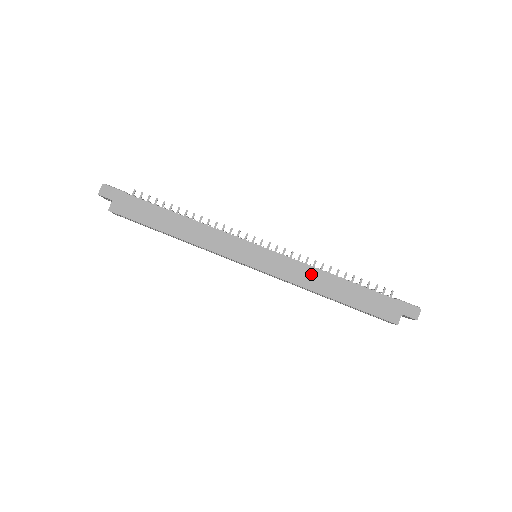
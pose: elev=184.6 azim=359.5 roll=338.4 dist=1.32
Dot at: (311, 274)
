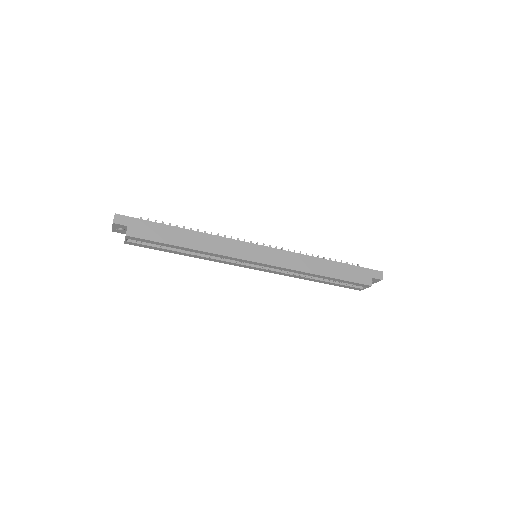
Dot at: (304, 260)
